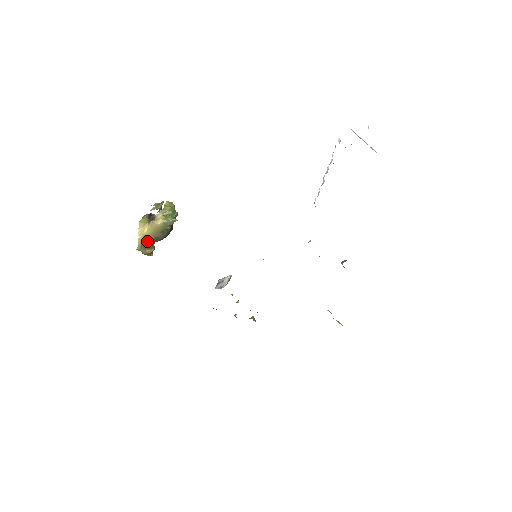
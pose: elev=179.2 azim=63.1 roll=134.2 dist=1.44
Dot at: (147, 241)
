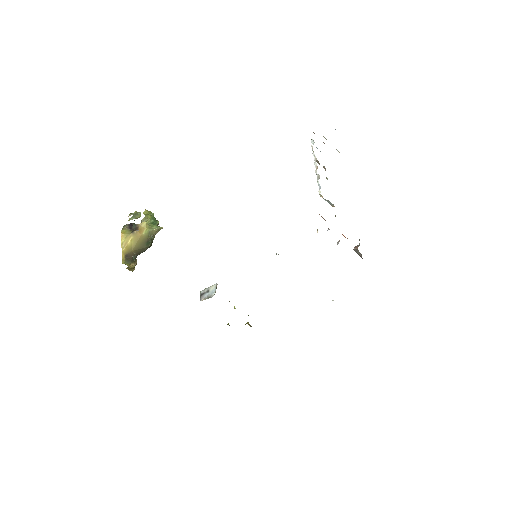
Dot at: (131, 254)
